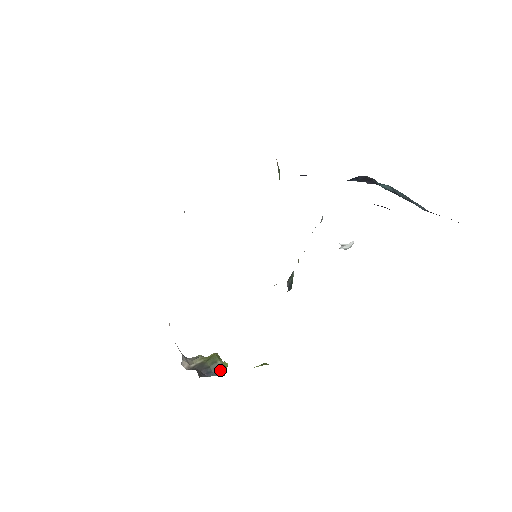
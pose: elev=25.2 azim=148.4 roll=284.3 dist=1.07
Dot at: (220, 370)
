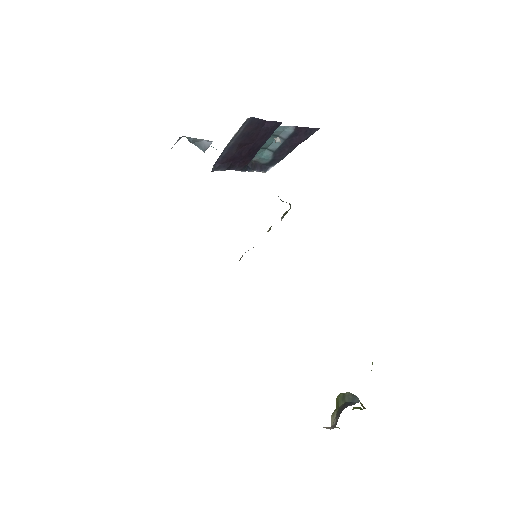
Dot at: (355, 396)
